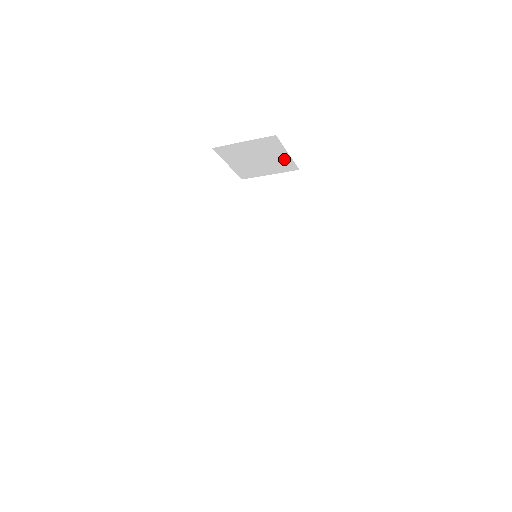
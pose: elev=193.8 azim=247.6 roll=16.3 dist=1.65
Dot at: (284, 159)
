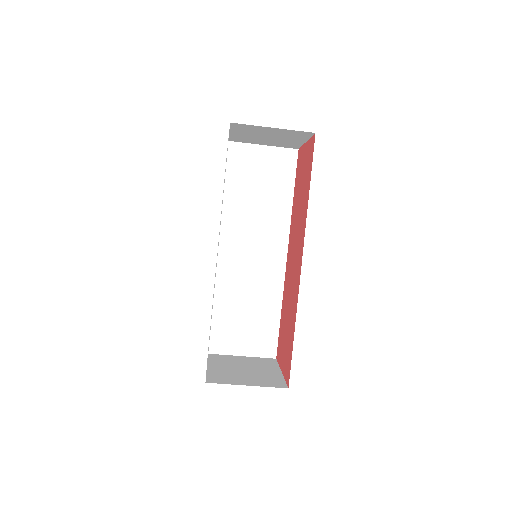
Dot at: (295, 142)
